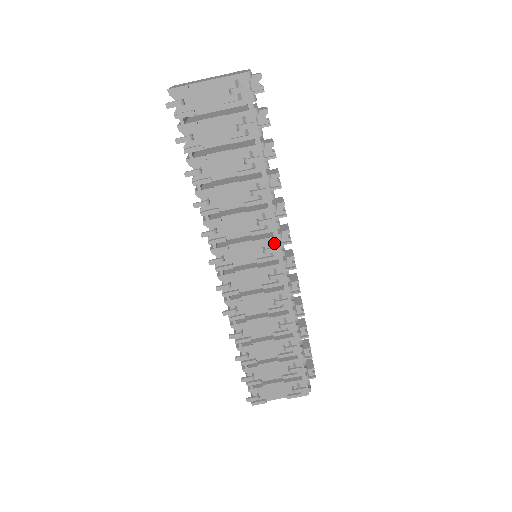
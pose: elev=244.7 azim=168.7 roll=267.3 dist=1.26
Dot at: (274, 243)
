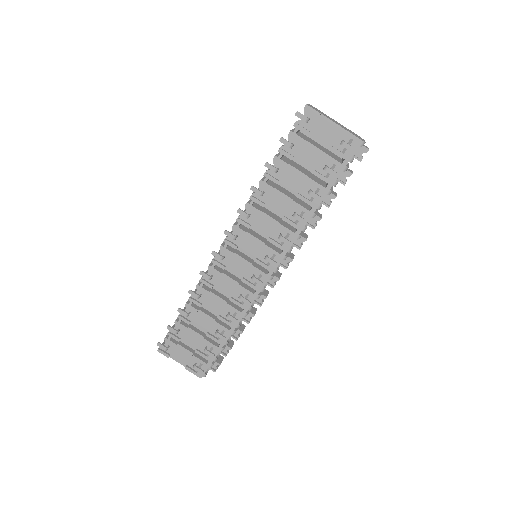
Dot at: (277, 258)
